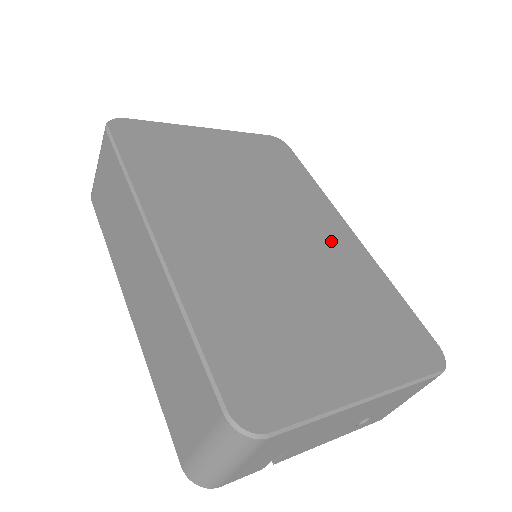
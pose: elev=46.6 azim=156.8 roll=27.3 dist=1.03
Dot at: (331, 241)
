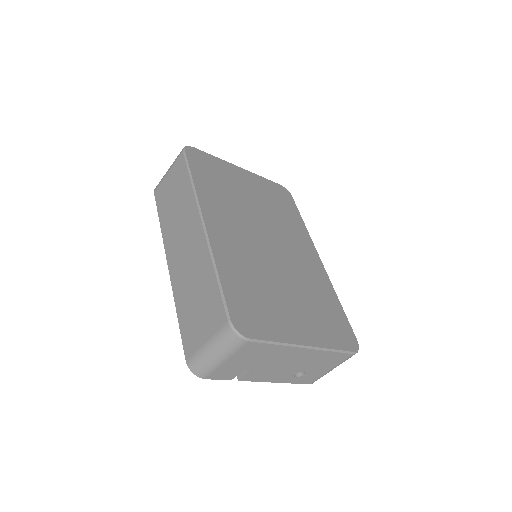
Dot at: (306, 260)
